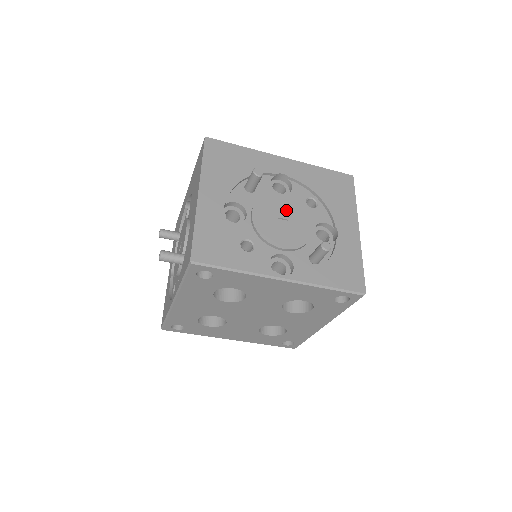
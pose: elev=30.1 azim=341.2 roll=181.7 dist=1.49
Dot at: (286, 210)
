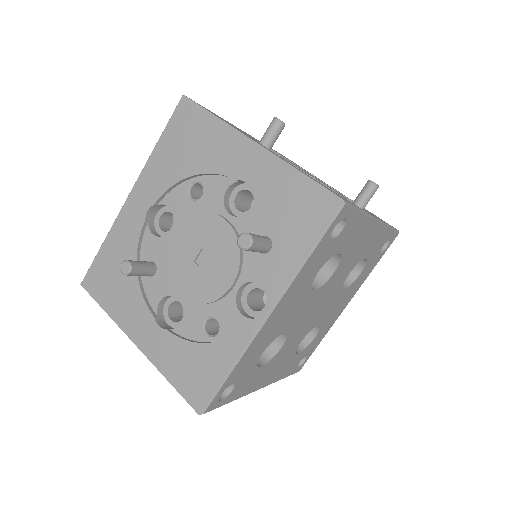
Dot at: occluded
